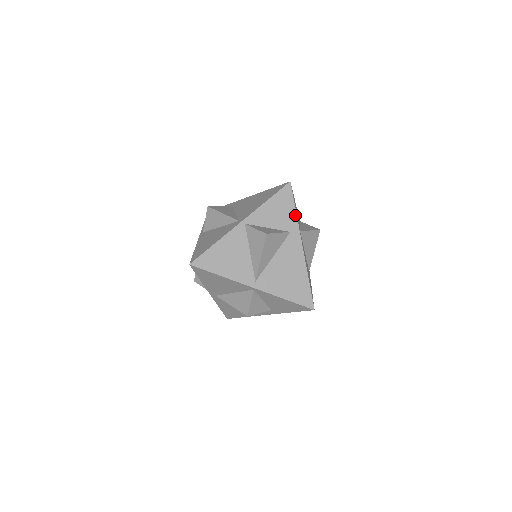
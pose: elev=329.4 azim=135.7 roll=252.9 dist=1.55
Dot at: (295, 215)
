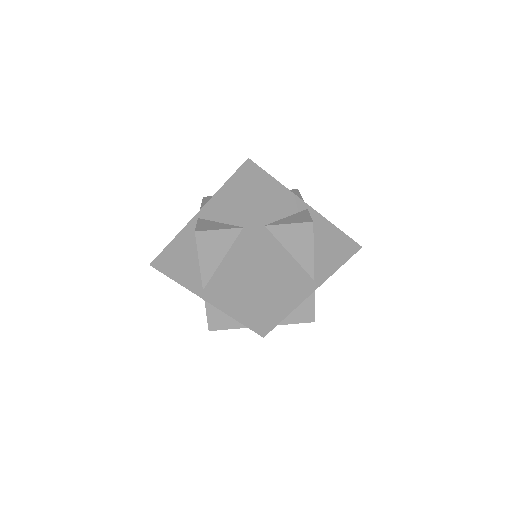
Dot at: (250, 204)
